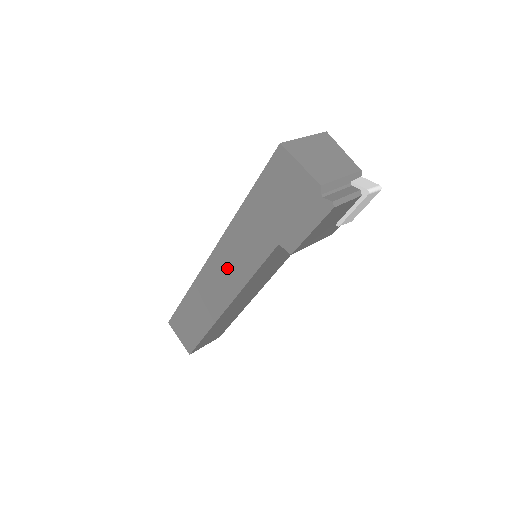
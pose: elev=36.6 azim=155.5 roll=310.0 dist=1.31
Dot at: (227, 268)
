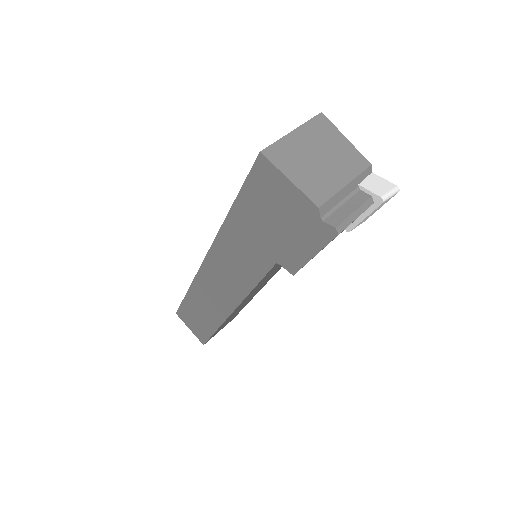
Dot at: (224, 276)
